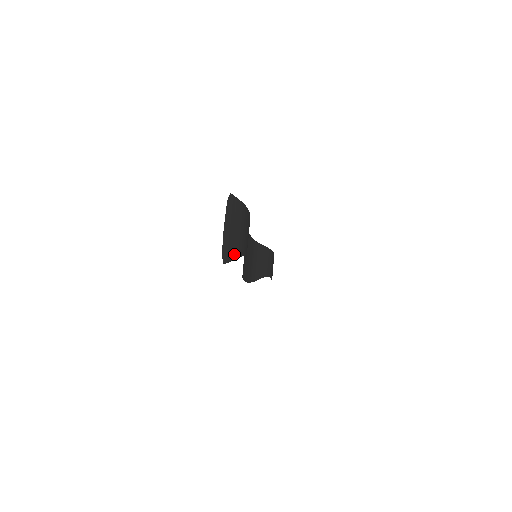
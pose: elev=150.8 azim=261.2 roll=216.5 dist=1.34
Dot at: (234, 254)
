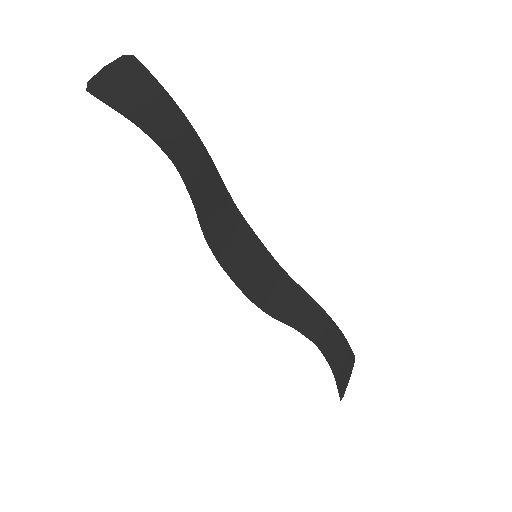
Dot at: (119, 107)
